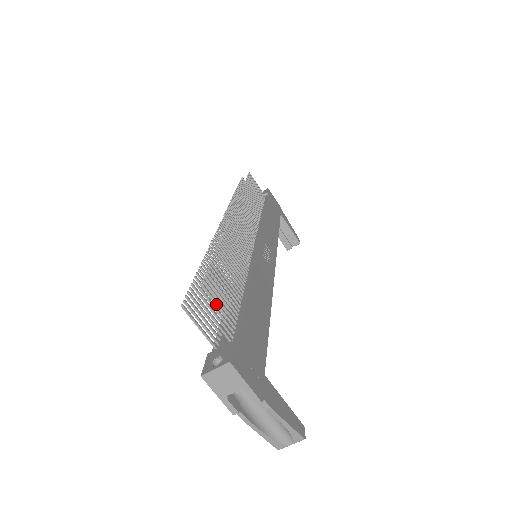
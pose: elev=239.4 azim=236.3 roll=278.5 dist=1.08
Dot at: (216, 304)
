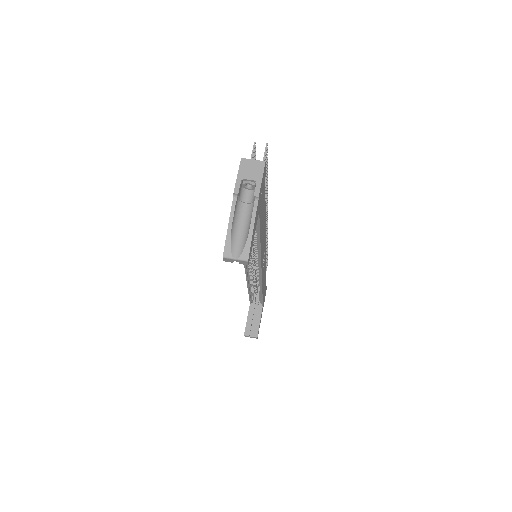
Dot at: occluded
